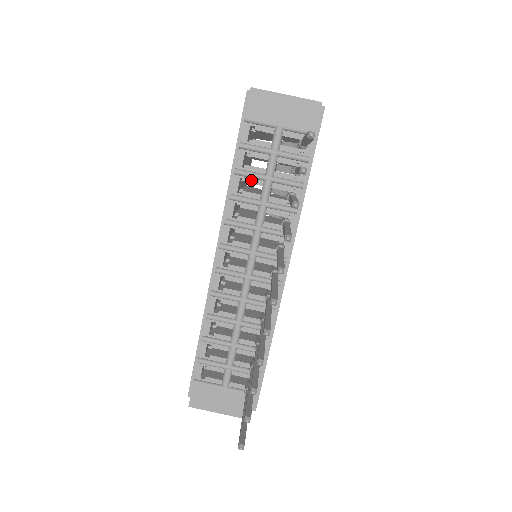
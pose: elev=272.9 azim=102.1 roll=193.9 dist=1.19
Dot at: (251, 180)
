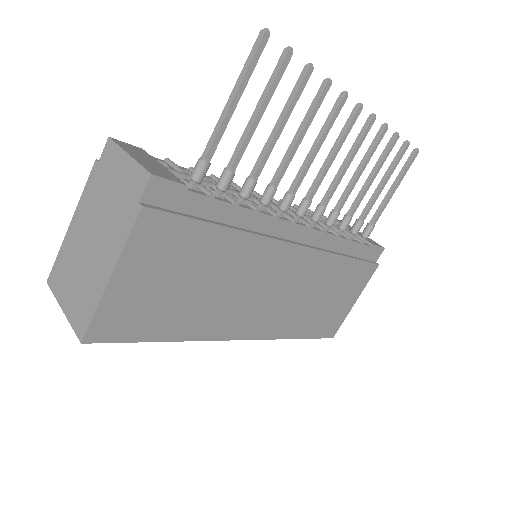
Dot at: occluded
